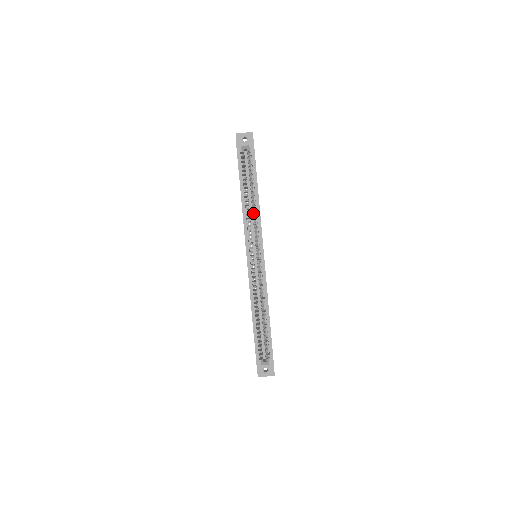
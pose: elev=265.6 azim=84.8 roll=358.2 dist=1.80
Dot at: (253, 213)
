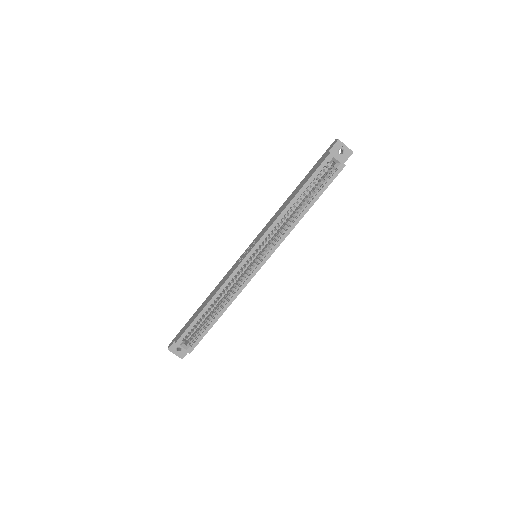
Dot at: (288, 222)
